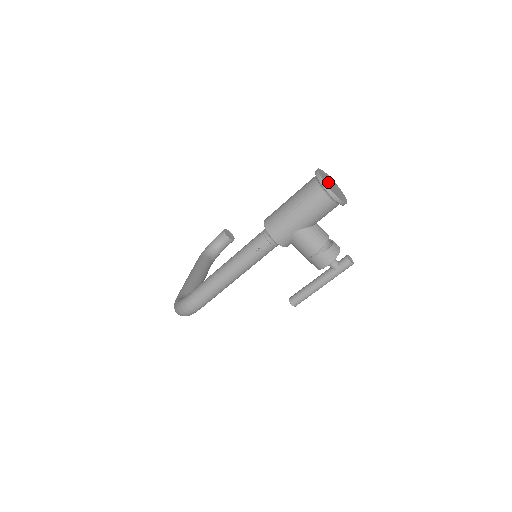
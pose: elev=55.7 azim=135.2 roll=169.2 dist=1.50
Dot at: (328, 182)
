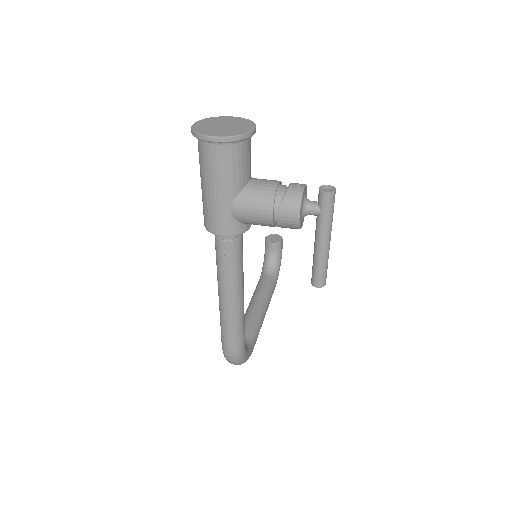
Dot at: (212, 127)
